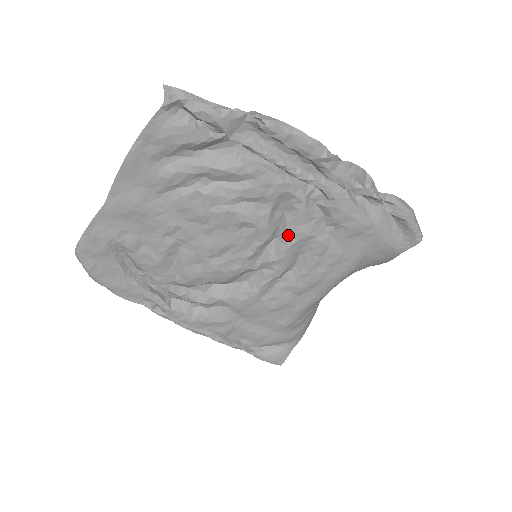
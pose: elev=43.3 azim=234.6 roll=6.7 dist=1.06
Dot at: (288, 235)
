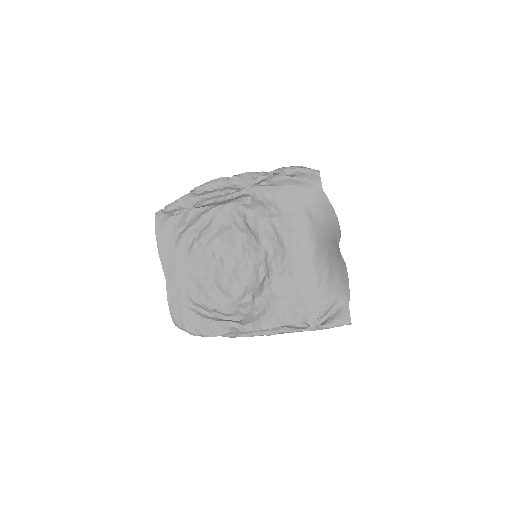
Dot at: (253, 228)
